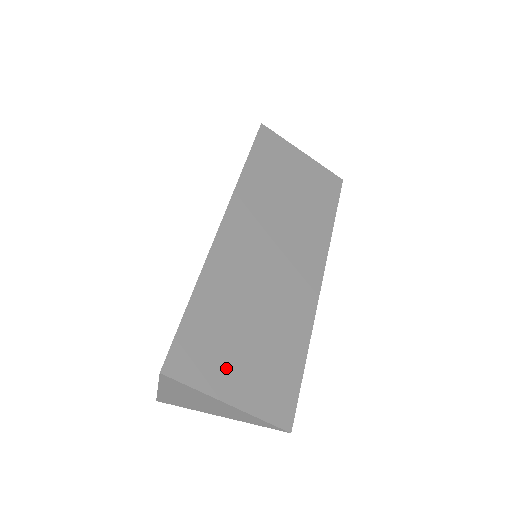
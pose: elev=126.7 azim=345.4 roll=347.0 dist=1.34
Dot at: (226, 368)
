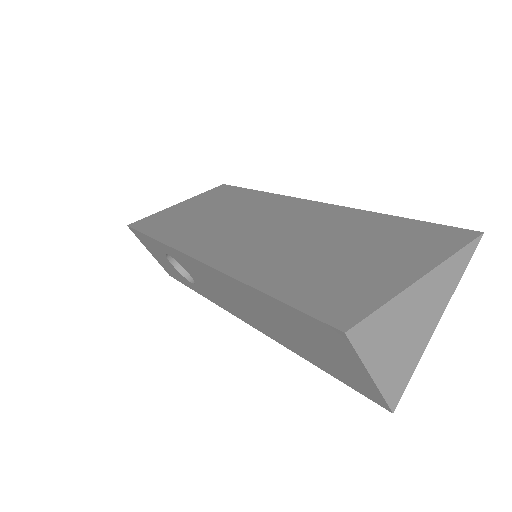
Dot at: (371, 274)
